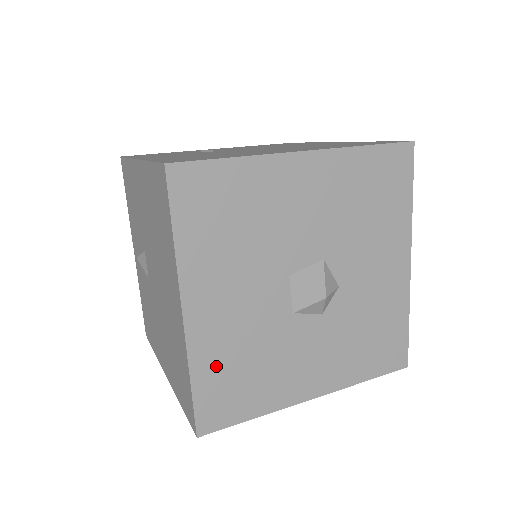
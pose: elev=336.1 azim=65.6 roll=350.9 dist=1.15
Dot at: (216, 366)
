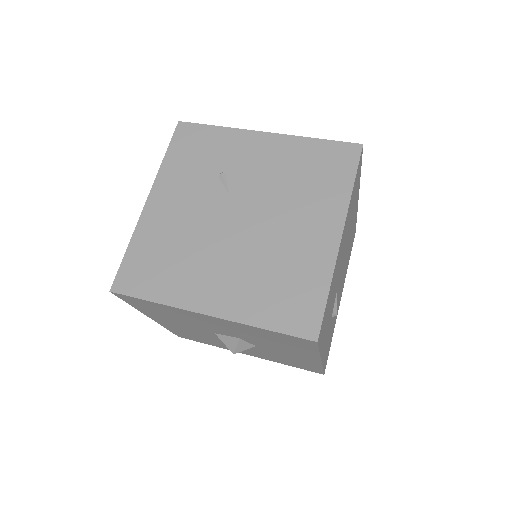
Dot at: (179, 331)
